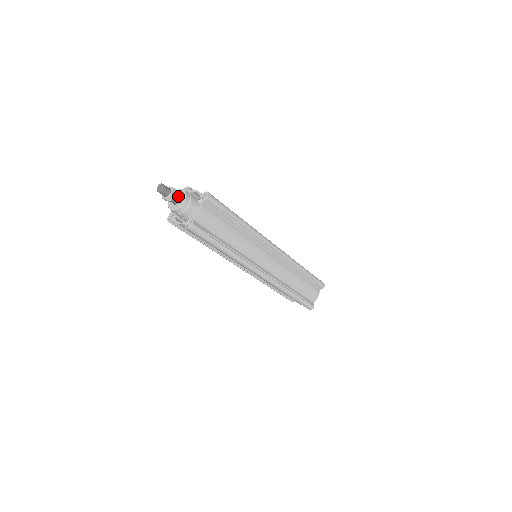
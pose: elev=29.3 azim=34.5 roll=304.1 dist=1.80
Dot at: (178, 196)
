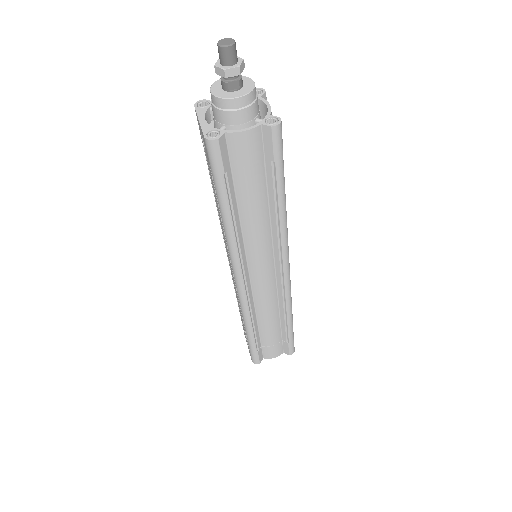
Dot at: (239, 75)
